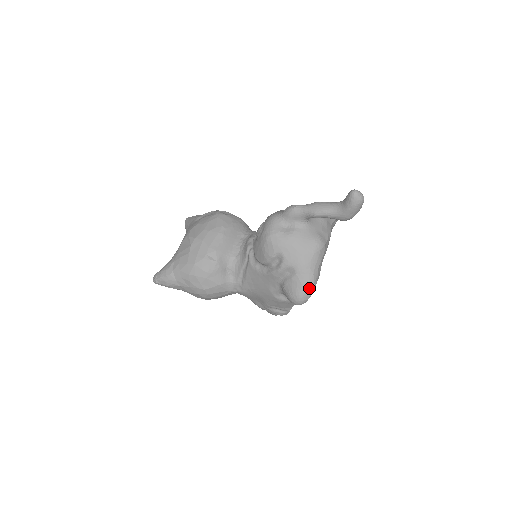
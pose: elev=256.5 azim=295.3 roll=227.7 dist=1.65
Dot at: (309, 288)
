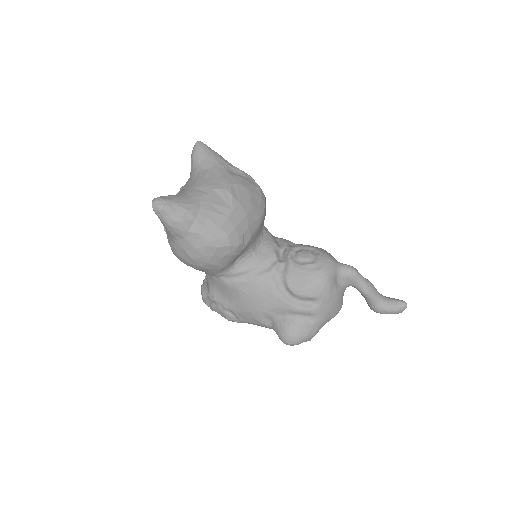
Dot at: (309, 339)
